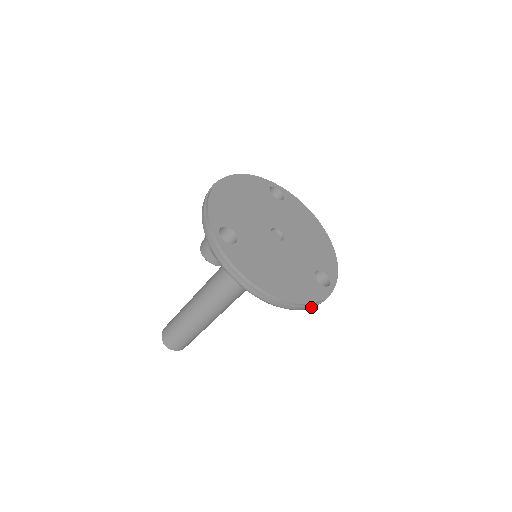
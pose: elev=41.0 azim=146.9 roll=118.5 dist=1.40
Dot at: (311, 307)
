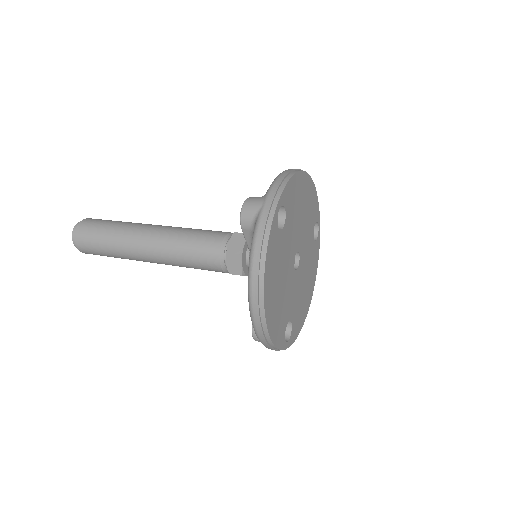
Dot at: occluded
